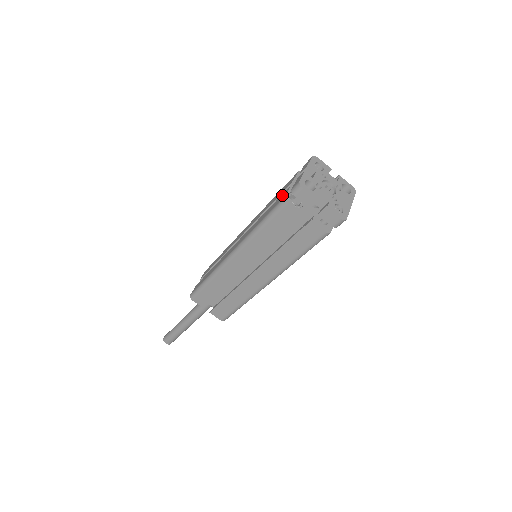
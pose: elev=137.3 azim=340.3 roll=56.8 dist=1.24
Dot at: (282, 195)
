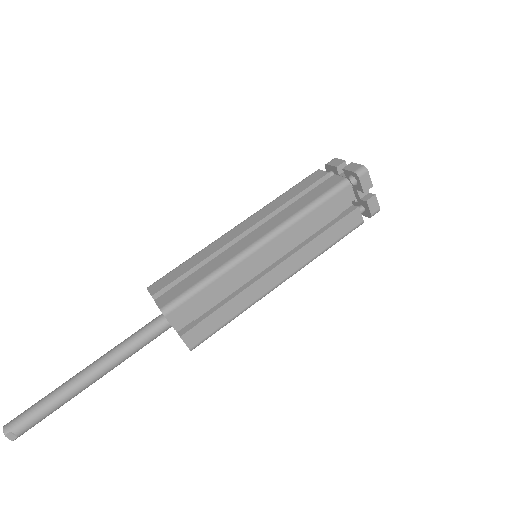
Dot at: (329, 181)
